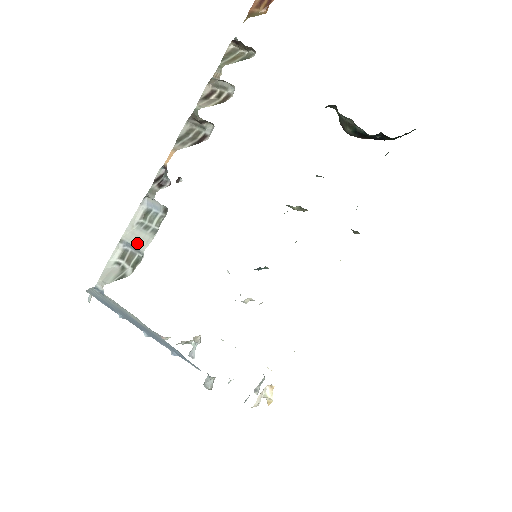
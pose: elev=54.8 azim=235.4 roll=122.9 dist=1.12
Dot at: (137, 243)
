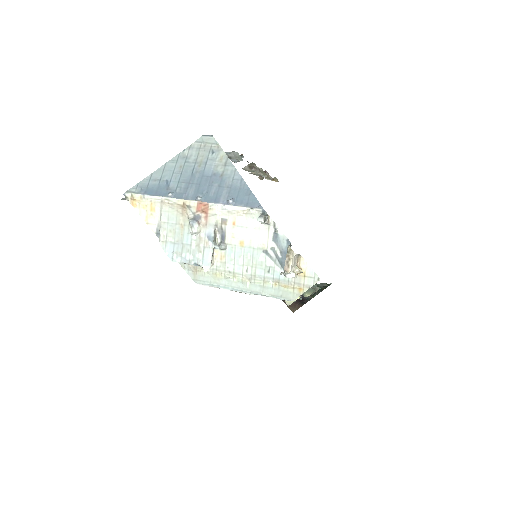
Dot at: occluded
